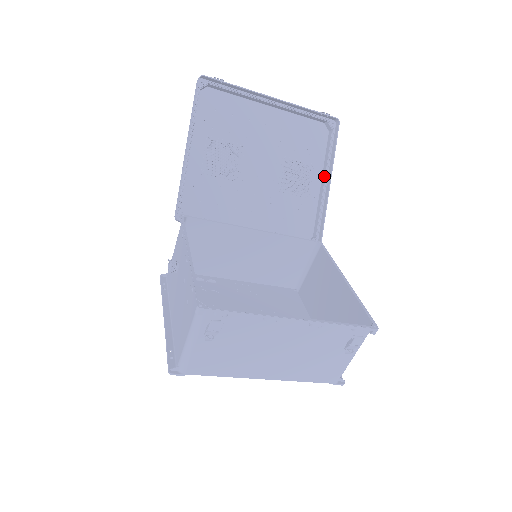
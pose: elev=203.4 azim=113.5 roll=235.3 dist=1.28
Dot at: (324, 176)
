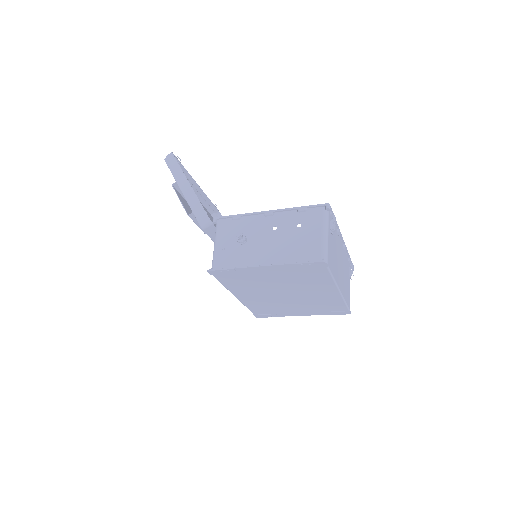
Dot at: occluded
